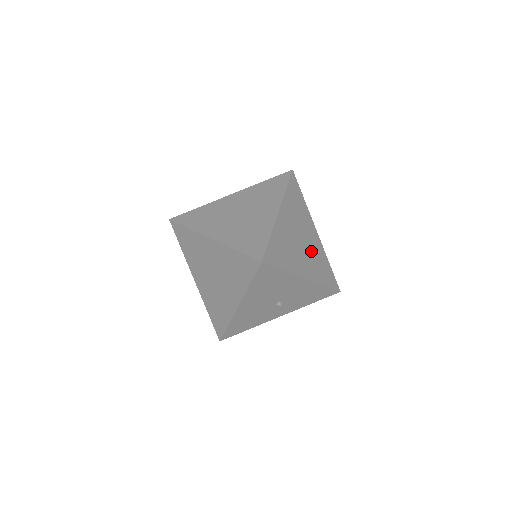
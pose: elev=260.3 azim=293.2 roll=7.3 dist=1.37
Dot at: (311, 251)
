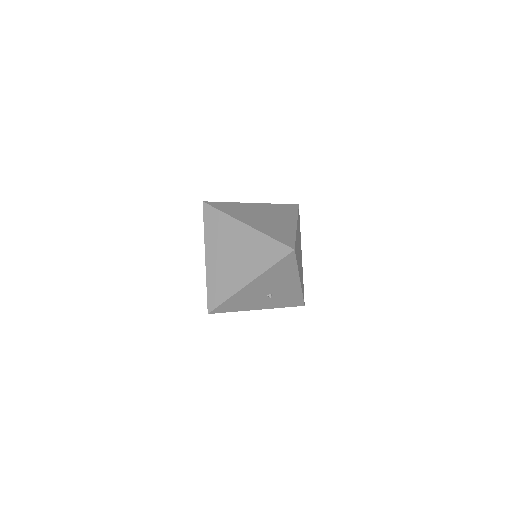
Dot at: occluded
